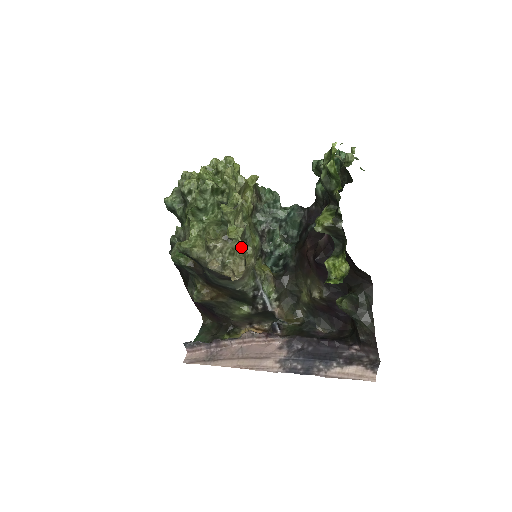
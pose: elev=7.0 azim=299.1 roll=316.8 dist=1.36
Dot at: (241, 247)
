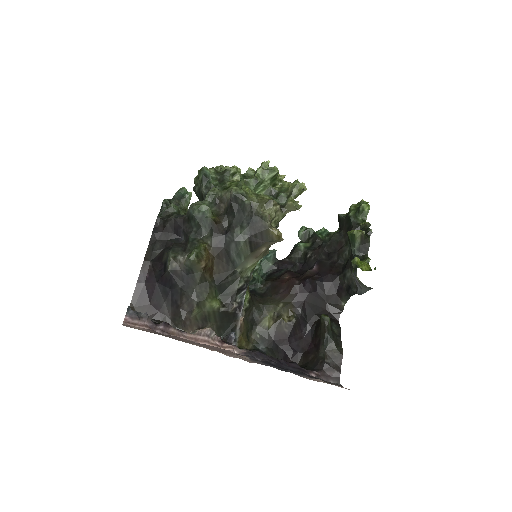
Dot at: occluded
